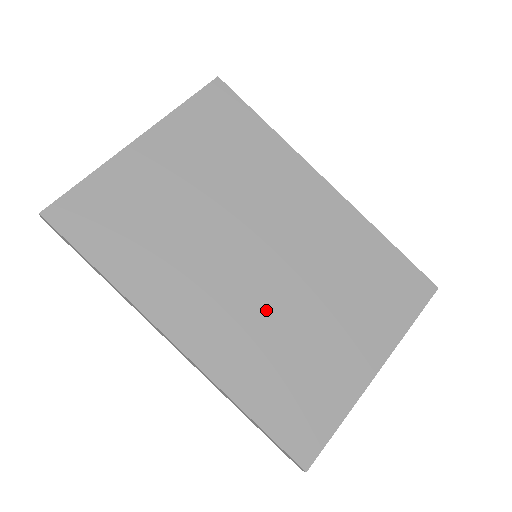
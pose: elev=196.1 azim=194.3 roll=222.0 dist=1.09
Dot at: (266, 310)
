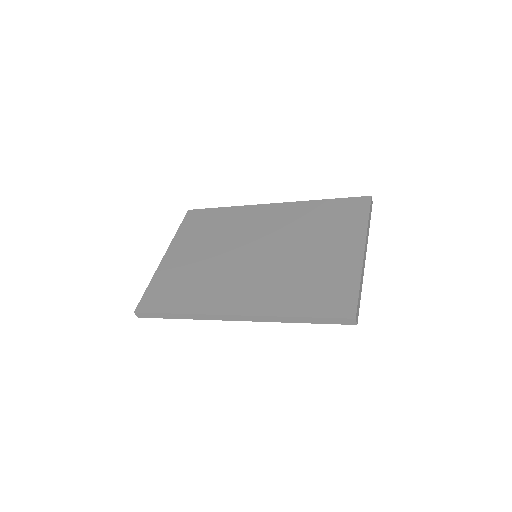
Dot at: (276, 270)
